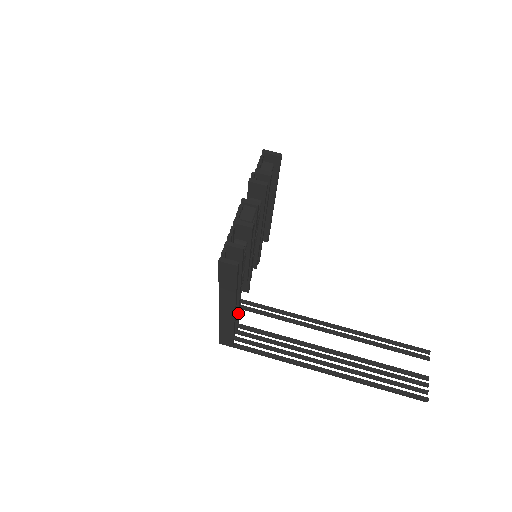
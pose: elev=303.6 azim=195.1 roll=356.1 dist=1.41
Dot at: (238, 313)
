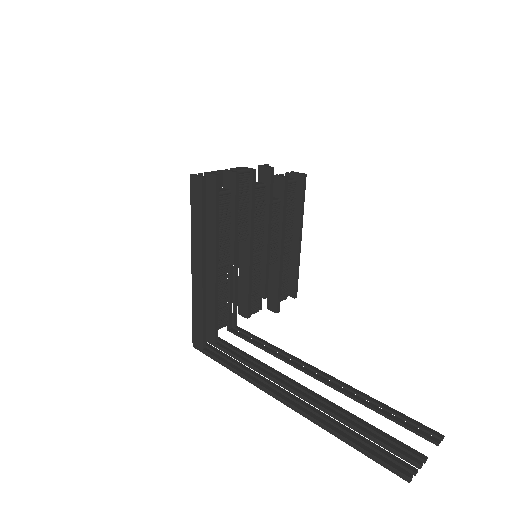
Dot at: (215, 298)
